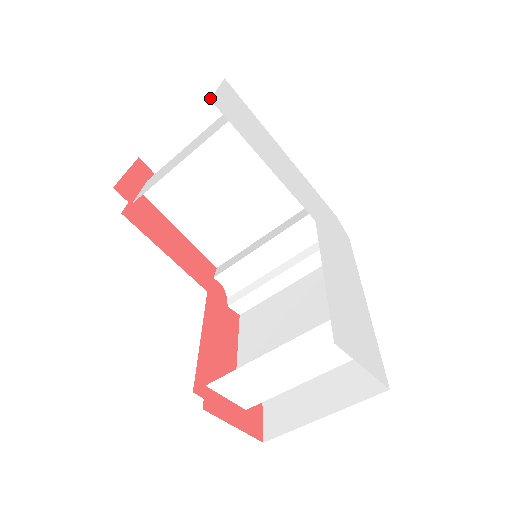
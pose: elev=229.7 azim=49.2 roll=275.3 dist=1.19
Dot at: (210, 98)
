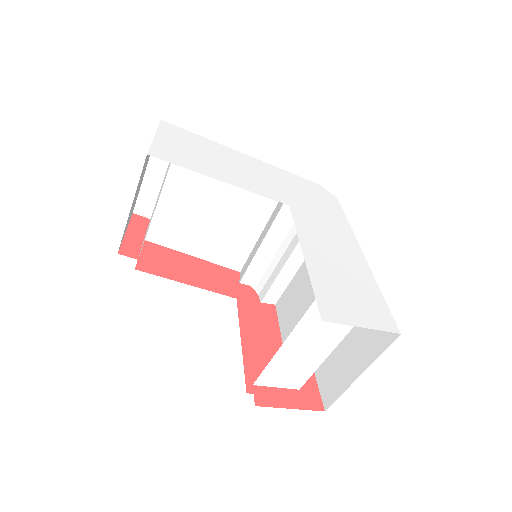
Dot at: occluded
